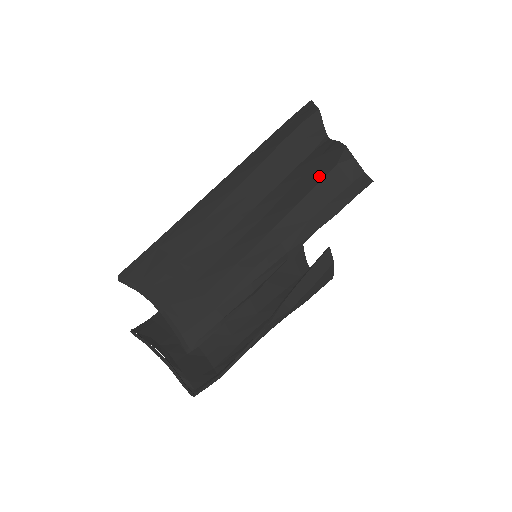
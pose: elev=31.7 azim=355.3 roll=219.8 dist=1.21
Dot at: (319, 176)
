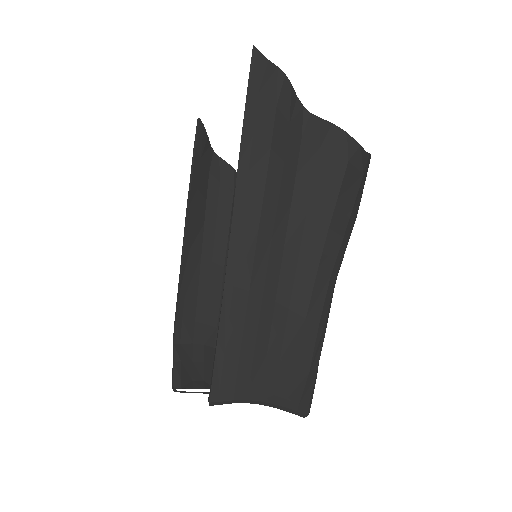
Dot at: (335, 183)
